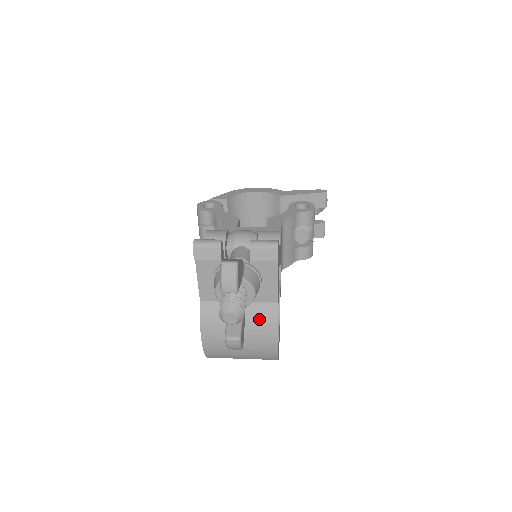
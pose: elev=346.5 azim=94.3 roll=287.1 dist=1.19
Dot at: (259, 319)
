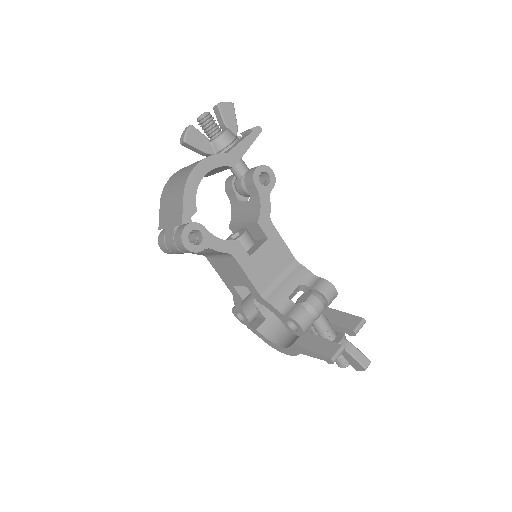
Dot at: occluded
